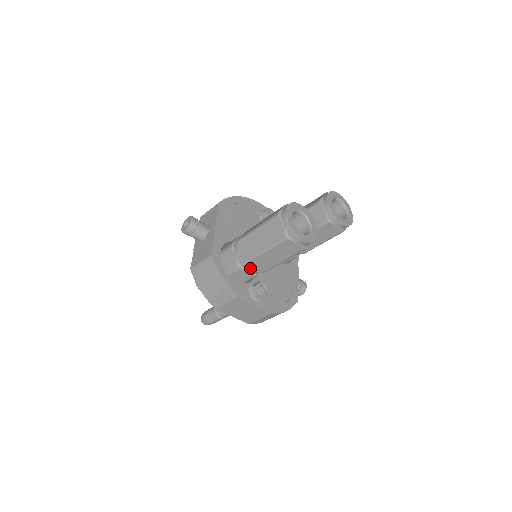
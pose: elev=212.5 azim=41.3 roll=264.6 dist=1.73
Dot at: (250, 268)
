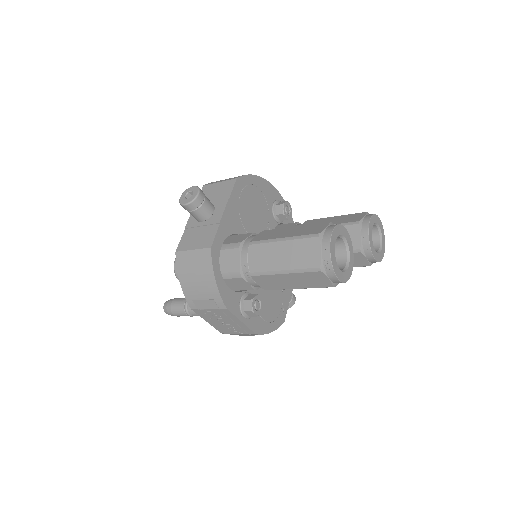
Dot at: (254, 281)
